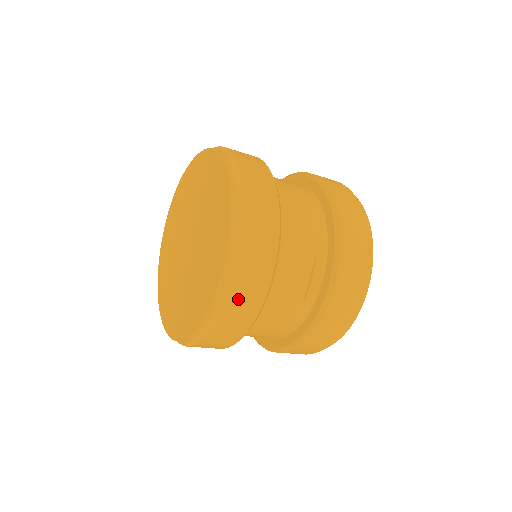
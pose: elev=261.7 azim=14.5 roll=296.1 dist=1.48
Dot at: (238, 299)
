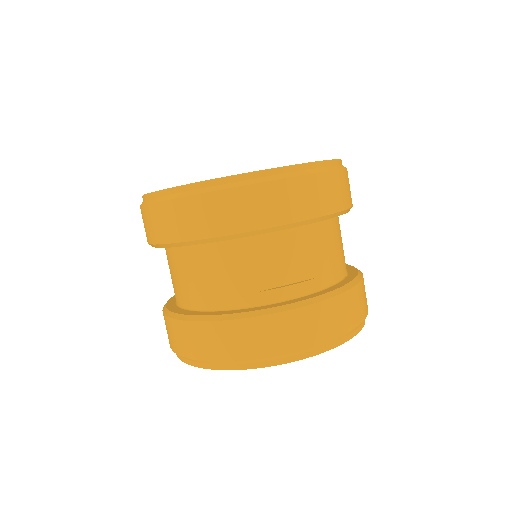
Dot at: (250, 198)
